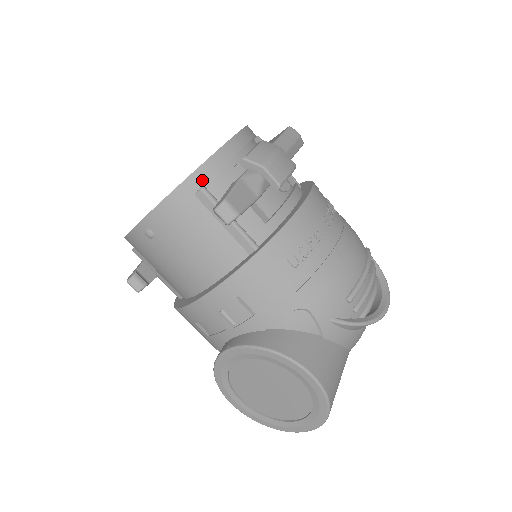
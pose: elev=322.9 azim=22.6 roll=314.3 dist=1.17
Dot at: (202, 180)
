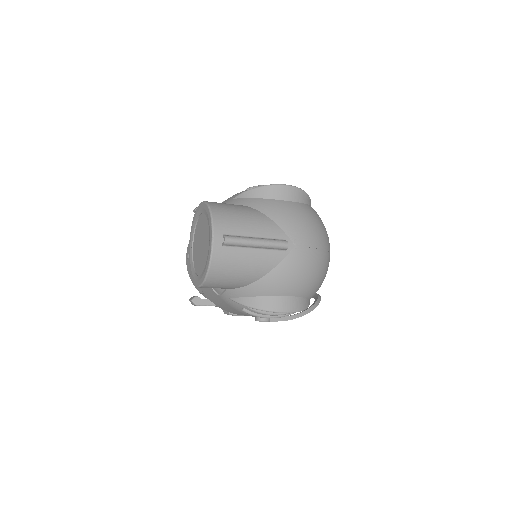
Dot at: occluded
